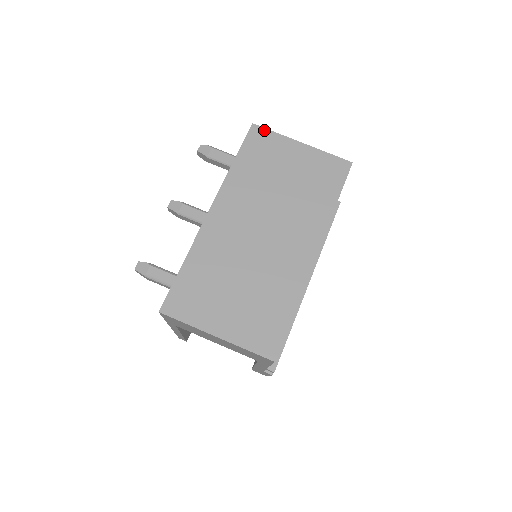
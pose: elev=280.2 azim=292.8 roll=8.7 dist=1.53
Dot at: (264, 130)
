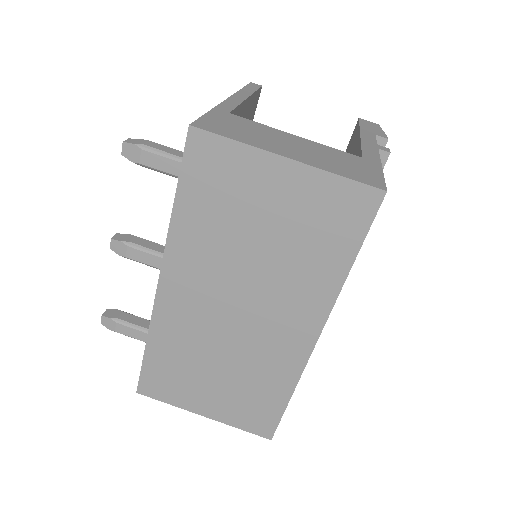
Dot at: (213, 138)
